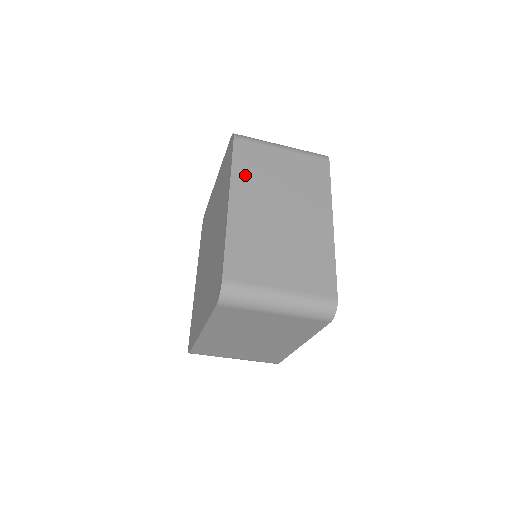
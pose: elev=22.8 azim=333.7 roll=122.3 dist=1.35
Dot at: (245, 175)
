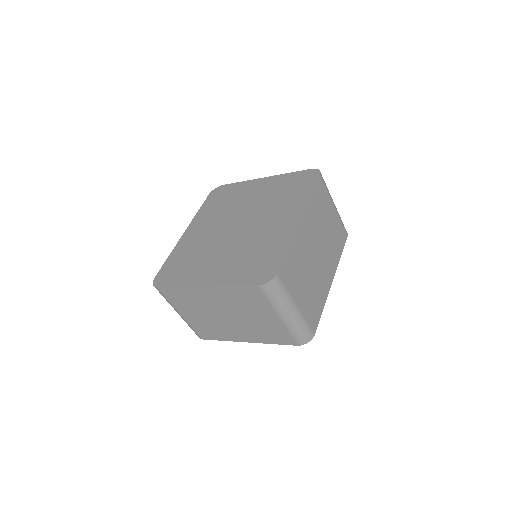
Dot at: (314, 207)
